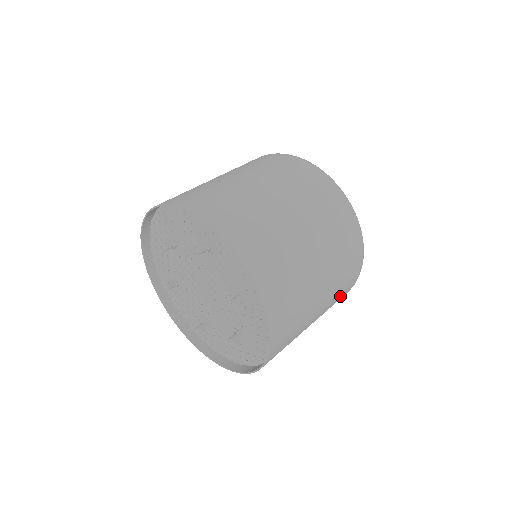
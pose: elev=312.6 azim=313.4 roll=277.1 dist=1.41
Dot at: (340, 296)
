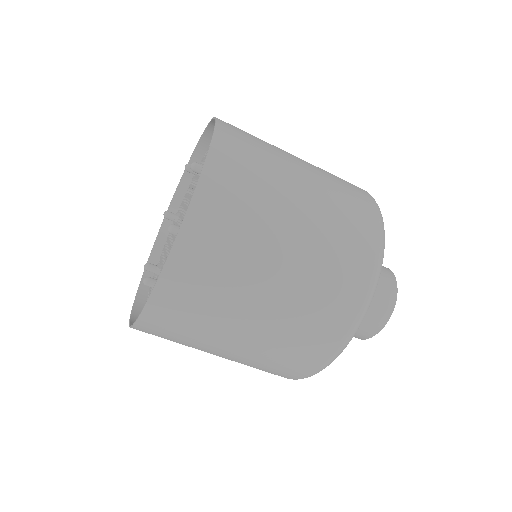
Dot at: (286, 358)
